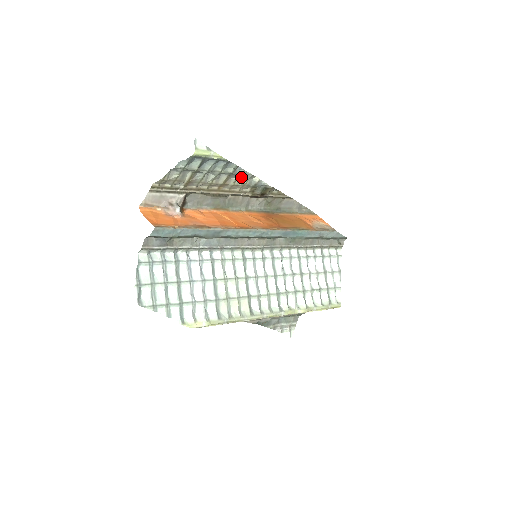
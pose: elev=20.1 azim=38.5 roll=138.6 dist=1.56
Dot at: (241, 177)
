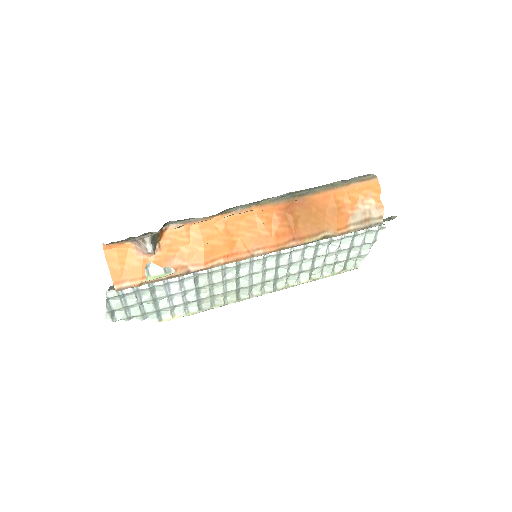
Dot at: occluded
